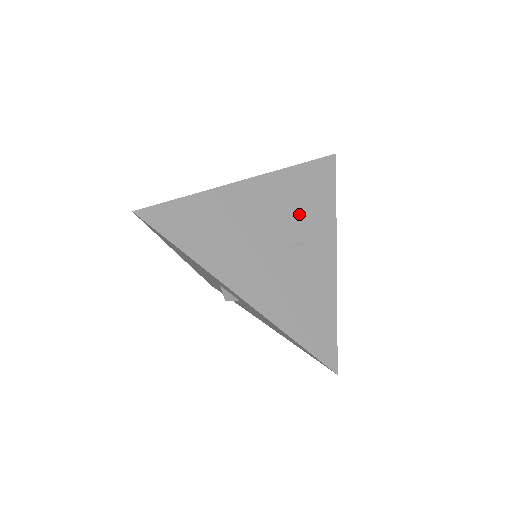
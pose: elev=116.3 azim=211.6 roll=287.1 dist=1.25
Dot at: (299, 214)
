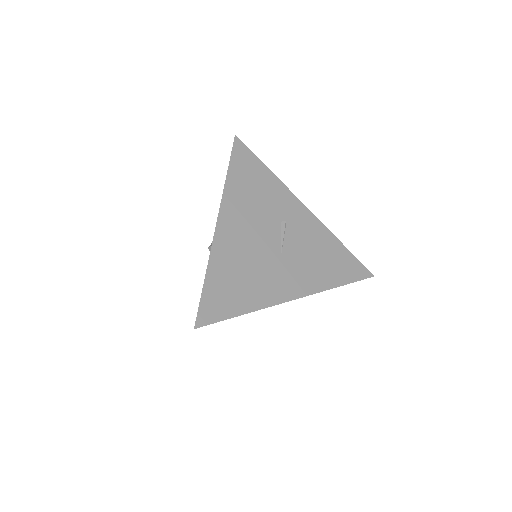
Dot at: (264, 207)
